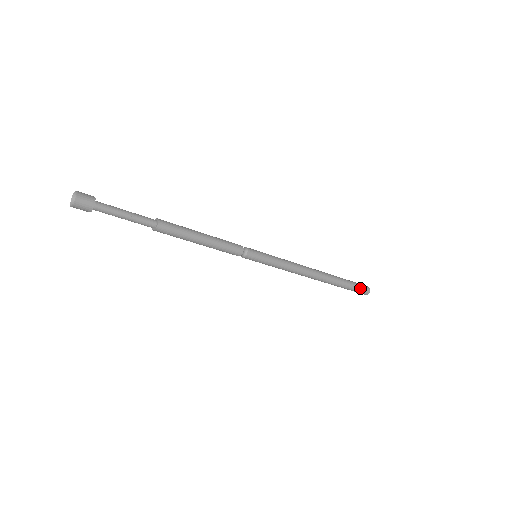
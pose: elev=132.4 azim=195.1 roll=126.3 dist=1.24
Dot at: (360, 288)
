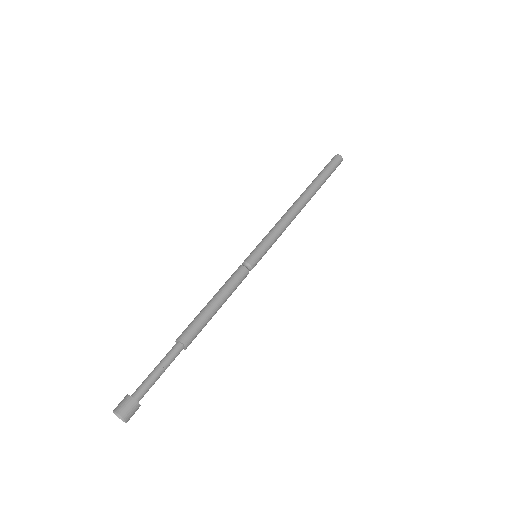
Dot at: (334, 165)
